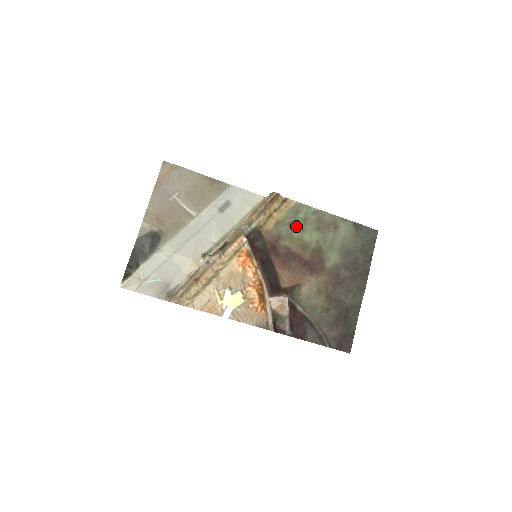
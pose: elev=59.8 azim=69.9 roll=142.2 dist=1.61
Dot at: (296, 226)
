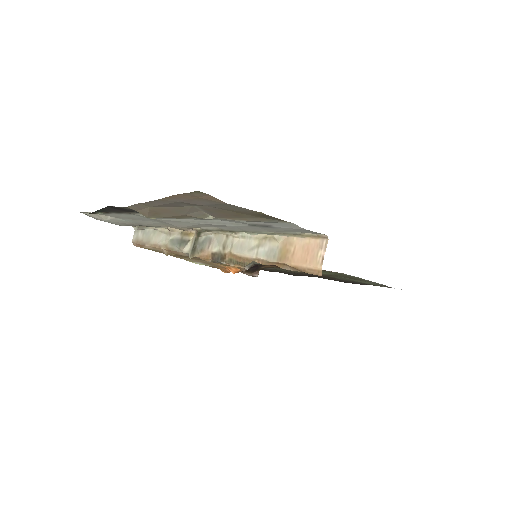
Dot at: occluded
